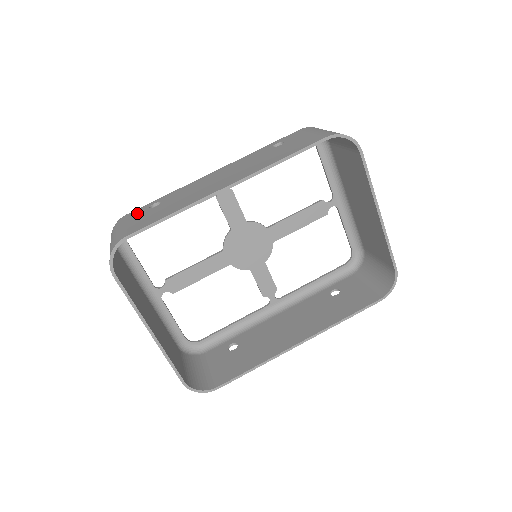
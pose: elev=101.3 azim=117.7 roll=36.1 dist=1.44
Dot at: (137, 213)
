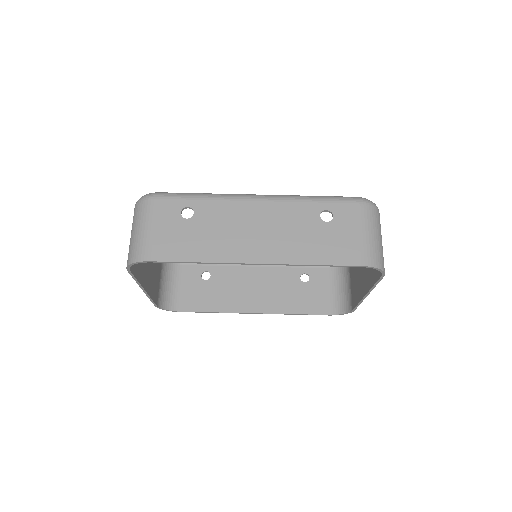
Dot at: (168, 211)
